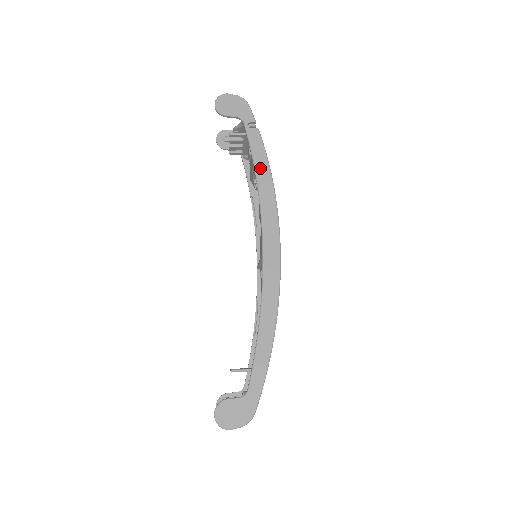
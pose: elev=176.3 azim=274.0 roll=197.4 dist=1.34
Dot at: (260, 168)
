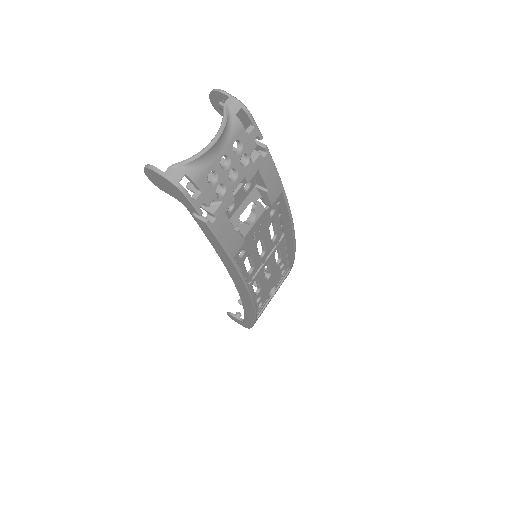
Dot at: (219, 251)
